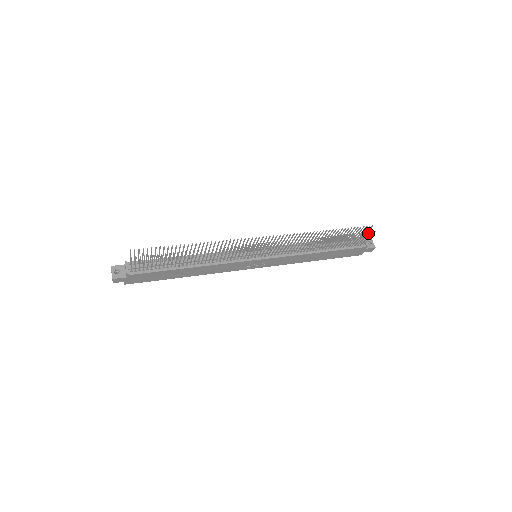
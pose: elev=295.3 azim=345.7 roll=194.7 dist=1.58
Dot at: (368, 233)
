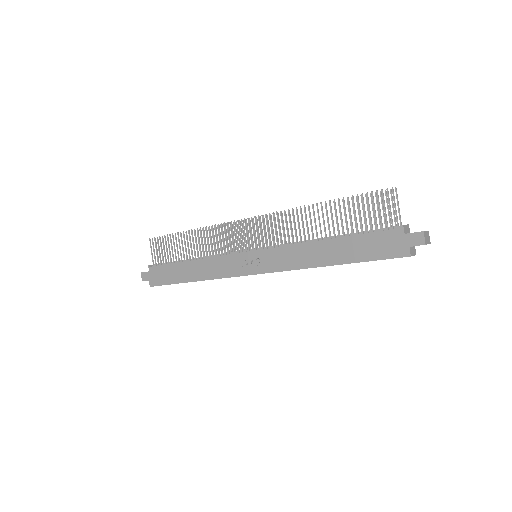
Dot at: occluded
